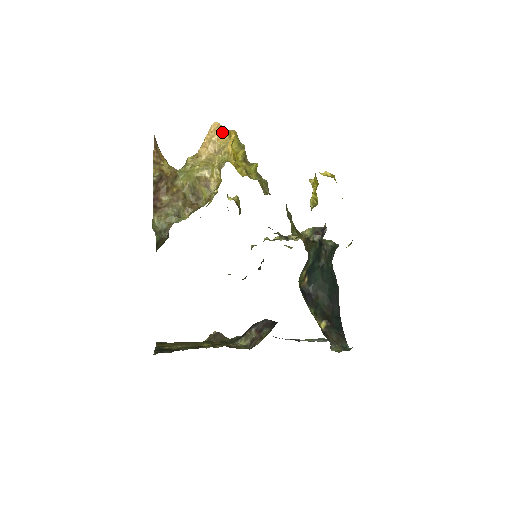
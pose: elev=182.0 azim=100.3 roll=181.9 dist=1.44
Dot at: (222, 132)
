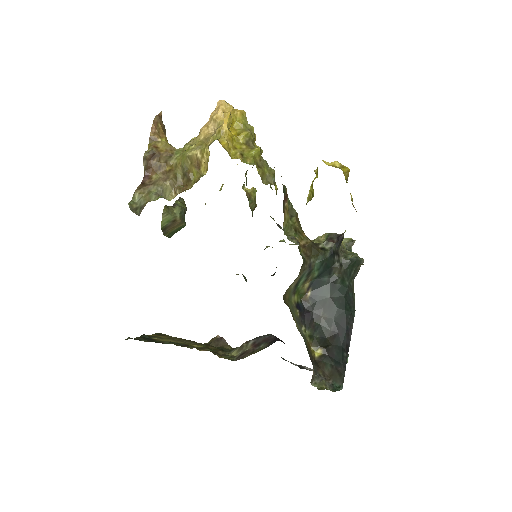
Dot at: (226, 110)
